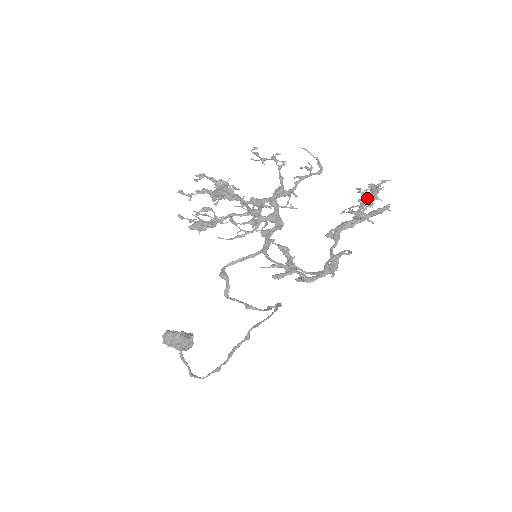
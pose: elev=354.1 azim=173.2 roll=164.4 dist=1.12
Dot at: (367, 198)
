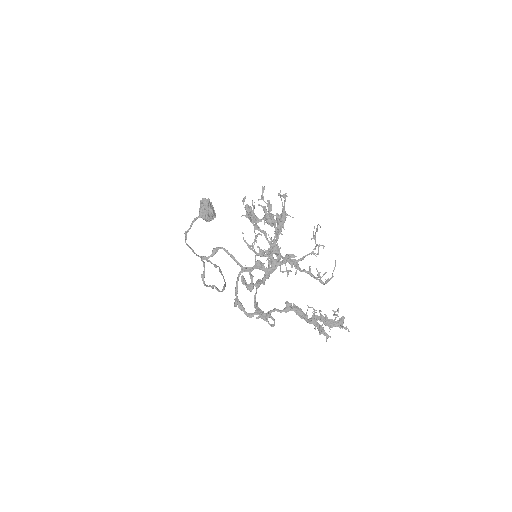
Dot at: (329, 320)
